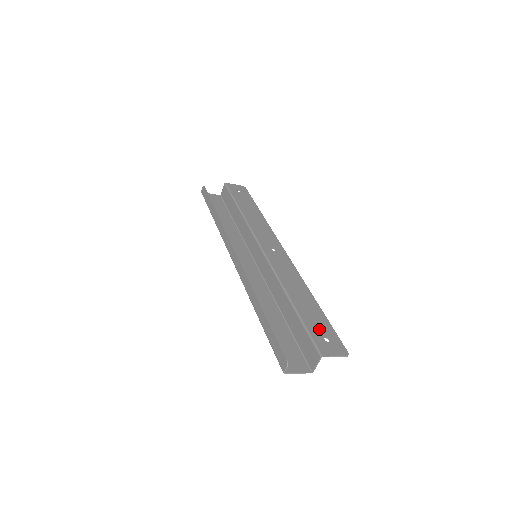
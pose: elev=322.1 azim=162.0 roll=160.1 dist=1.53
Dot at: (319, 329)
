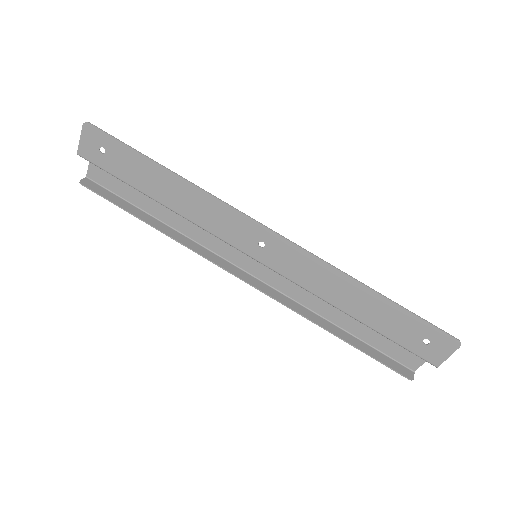
Dot at: (409, 335)
